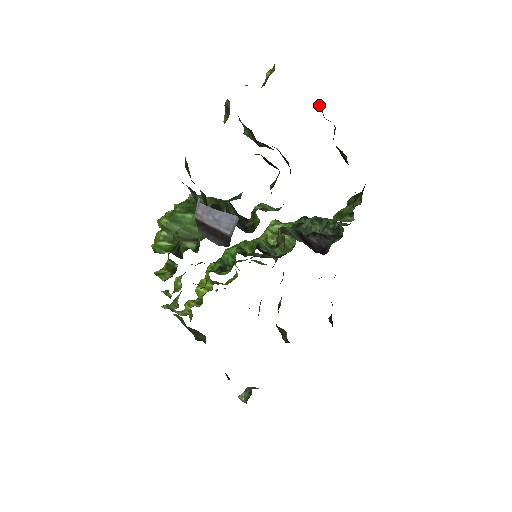
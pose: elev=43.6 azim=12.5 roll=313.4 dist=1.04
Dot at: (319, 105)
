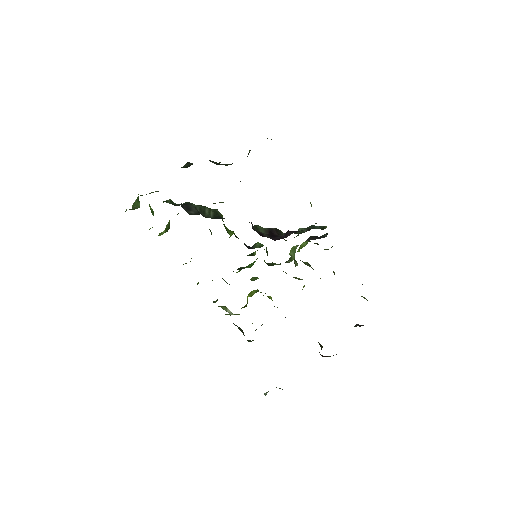
Dot at: occluded
